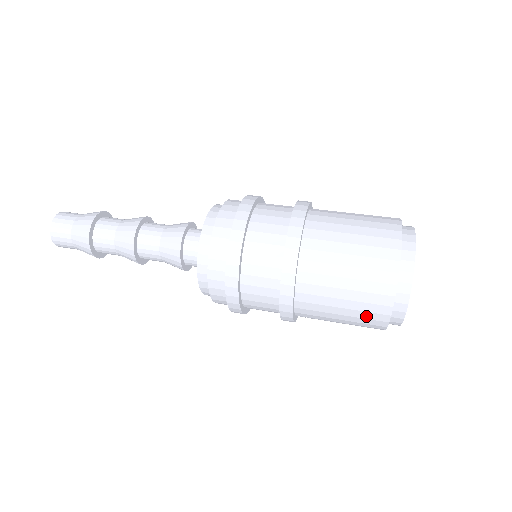
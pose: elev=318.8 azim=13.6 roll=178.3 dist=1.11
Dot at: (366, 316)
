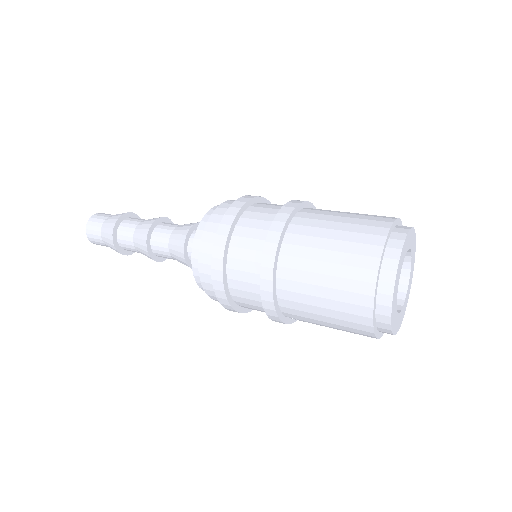
Dot at: (348, 318)
